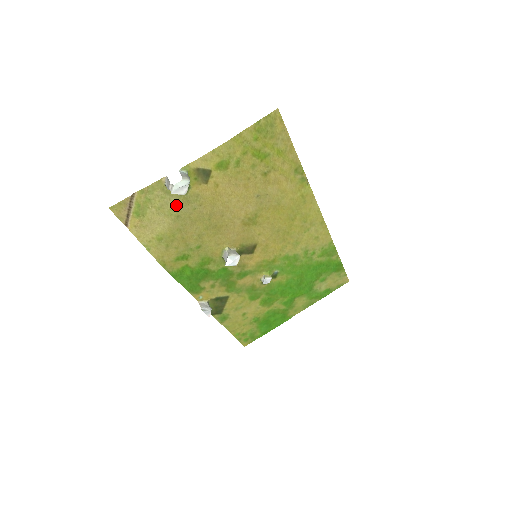
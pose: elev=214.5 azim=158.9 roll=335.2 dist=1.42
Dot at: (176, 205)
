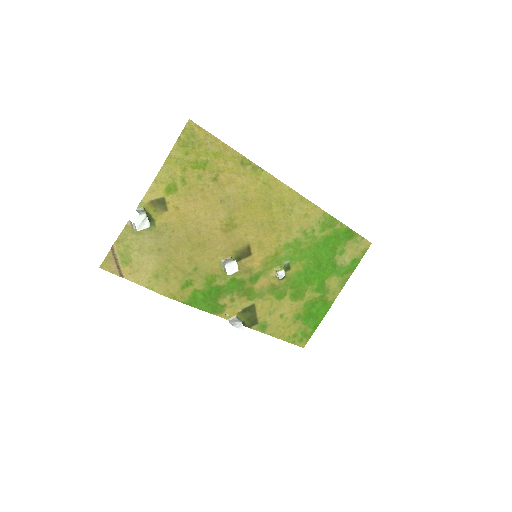
Dot at: (152, 240)
